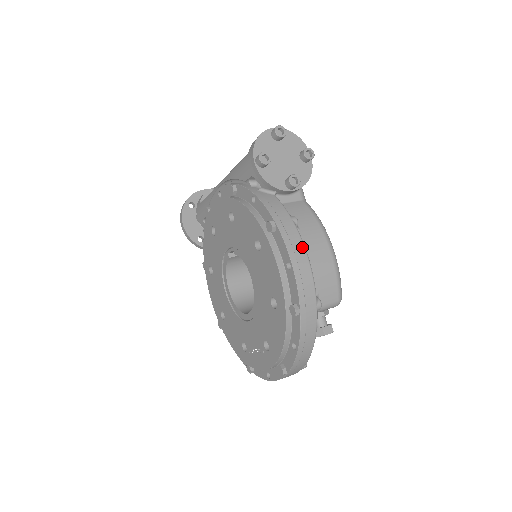
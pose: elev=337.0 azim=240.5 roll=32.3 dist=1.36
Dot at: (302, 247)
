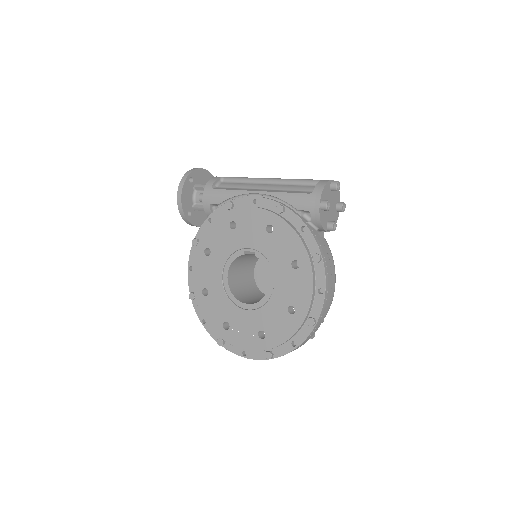
Dot at: (331, 280)
